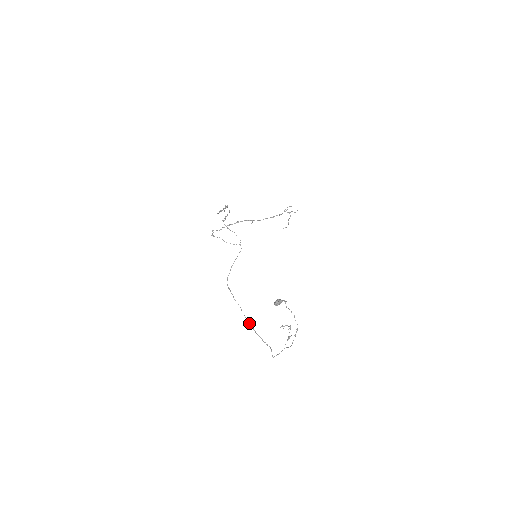
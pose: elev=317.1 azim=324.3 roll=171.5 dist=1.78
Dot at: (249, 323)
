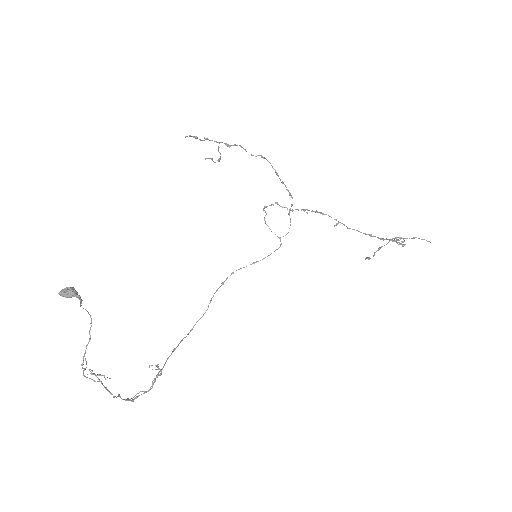
Dot at: occluded
